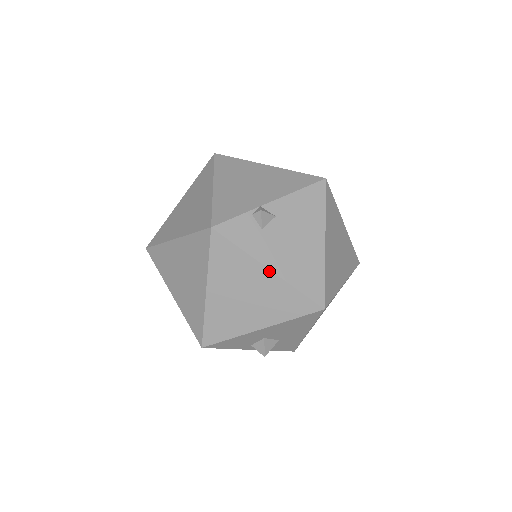
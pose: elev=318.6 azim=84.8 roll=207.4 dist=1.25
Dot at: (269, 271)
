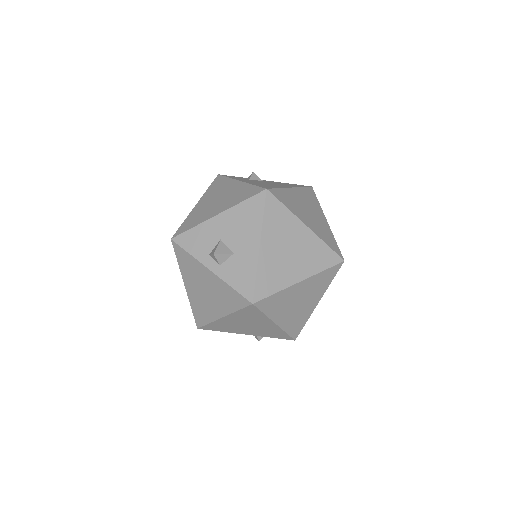
Dot at: (239, 182)
